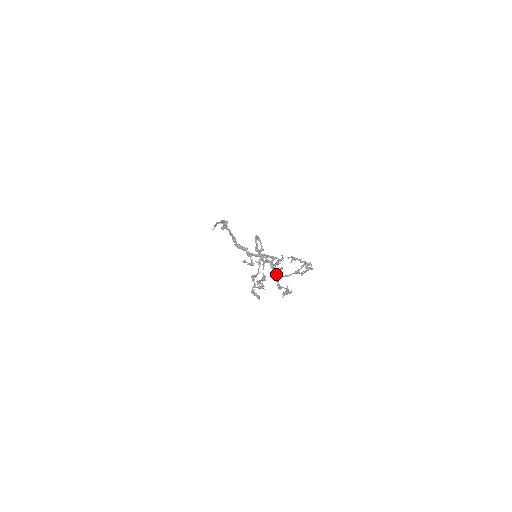
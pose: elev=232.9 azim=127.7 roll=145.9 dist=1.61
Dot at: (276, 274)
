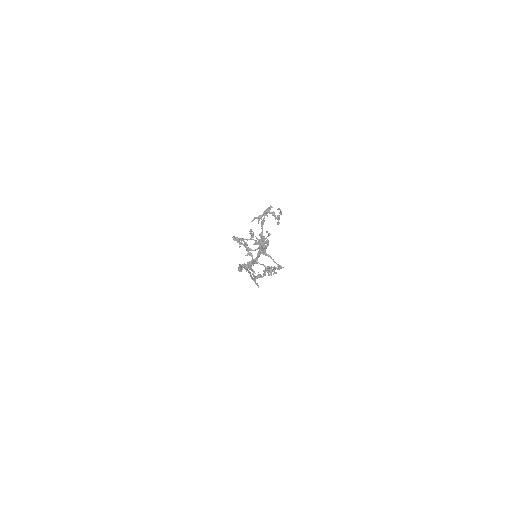
Dot at: occluded
